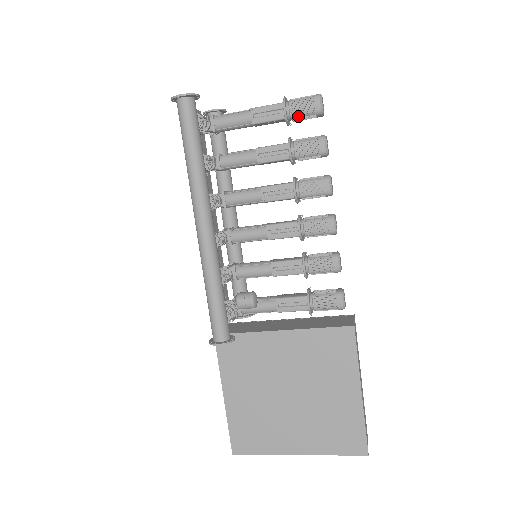
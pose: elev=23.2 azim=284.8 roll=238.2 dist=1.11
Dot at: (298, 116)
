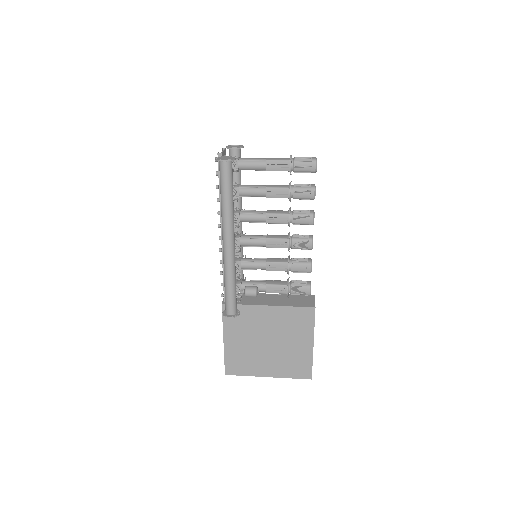
Dot at: (299, 171)
